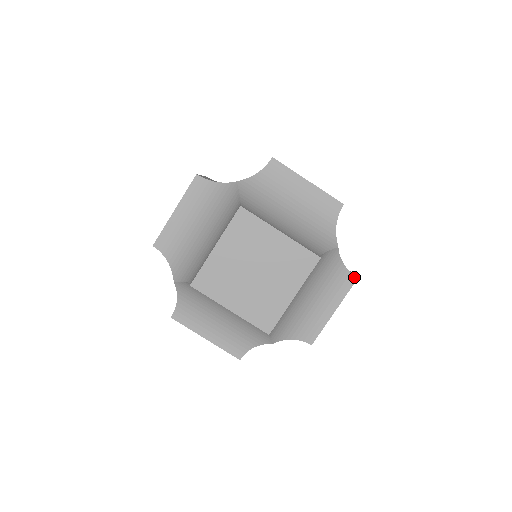
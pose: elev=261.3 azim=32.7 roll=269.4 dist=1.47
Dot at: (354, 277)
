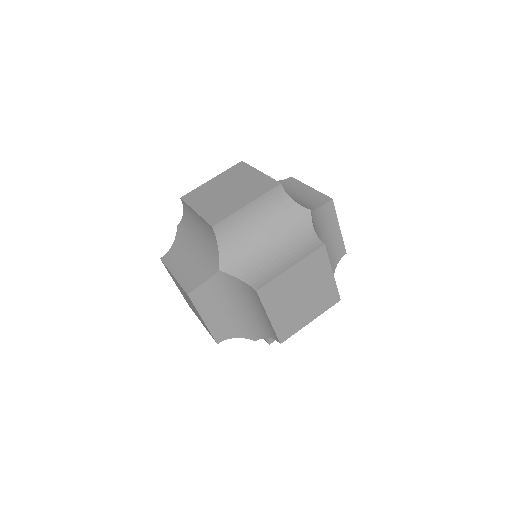
Dot at: occluded
